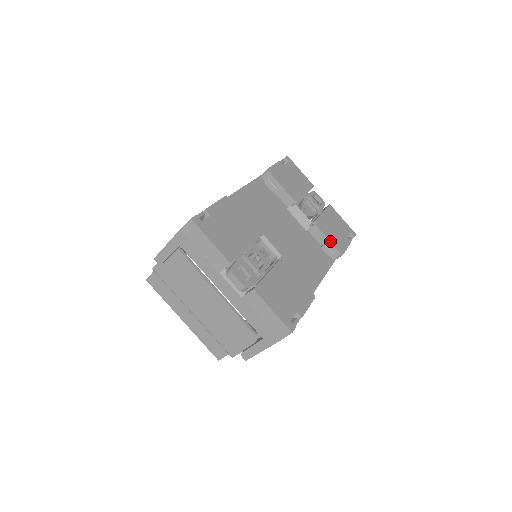
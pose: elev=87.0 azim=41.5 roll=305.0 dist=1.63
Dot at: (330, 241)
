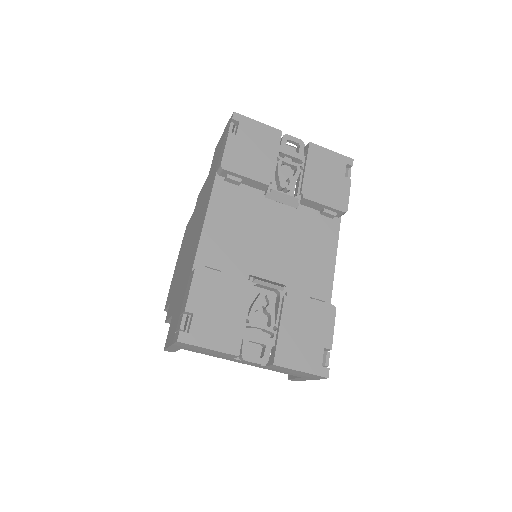
Dot at: (327, 206)
